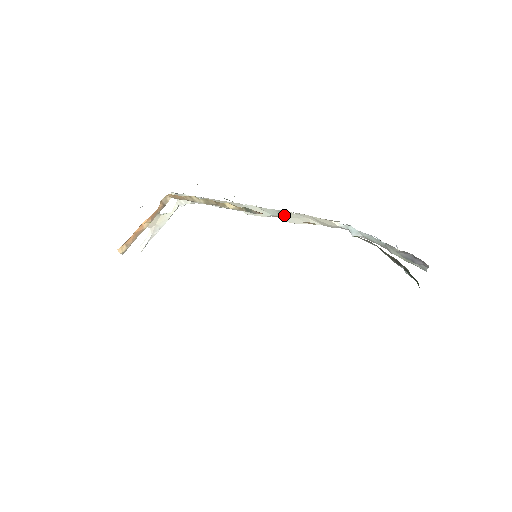
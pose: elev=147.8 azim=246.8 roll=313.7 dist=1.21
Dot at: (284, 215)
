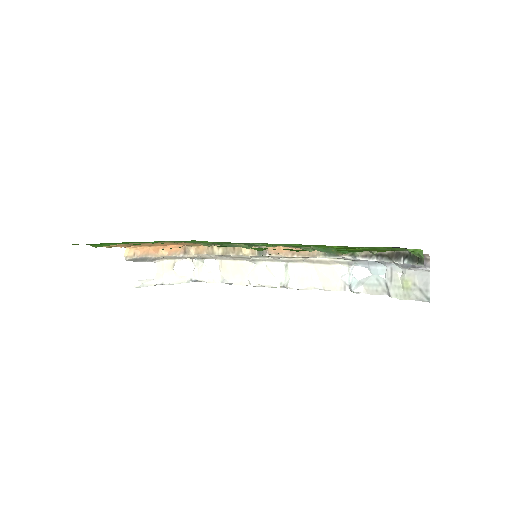
Dot at: (289, 274)
